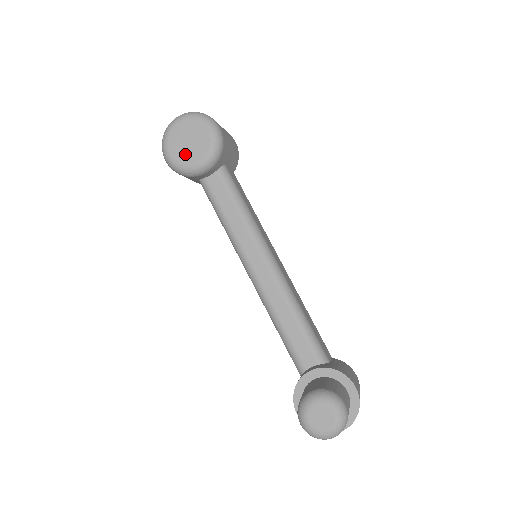
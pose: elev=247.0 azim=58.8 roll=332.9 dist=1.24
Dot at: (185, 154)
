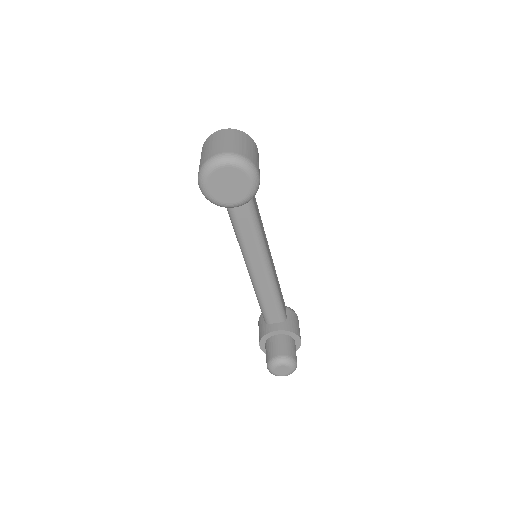
Dot at: (223, 194)
